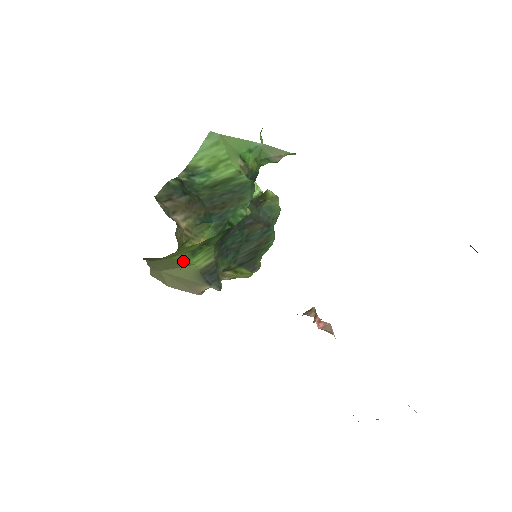
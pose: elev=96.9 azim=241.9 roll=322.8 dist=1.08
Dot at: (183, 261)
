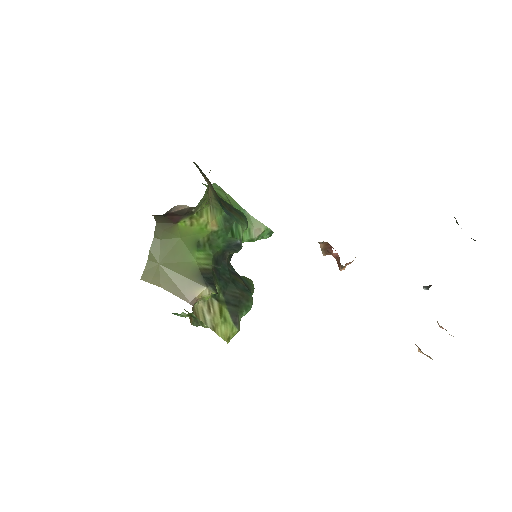
Dot at: (188, 250)
